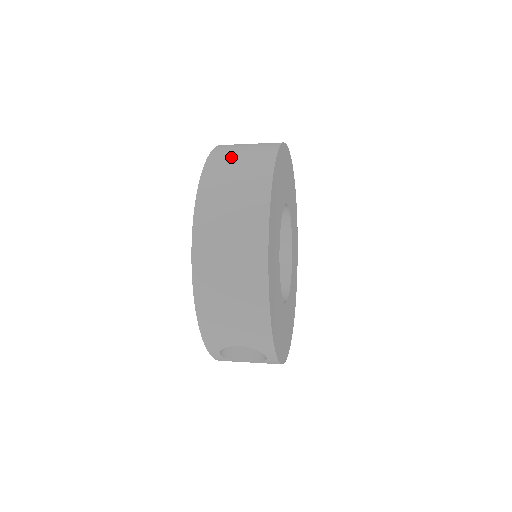
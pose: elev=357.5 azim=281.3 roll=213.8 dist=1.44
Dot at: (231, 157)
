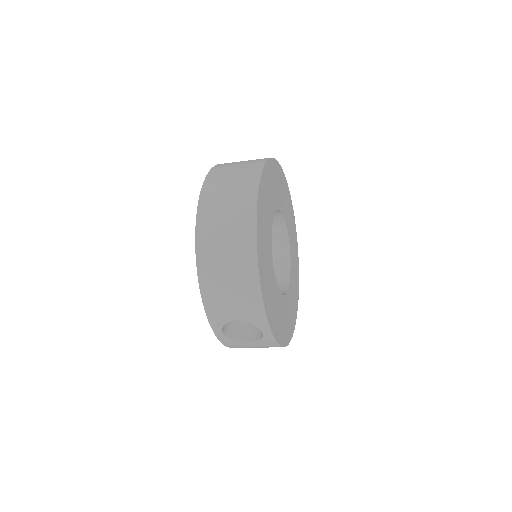
Dot at: (229, 167)
